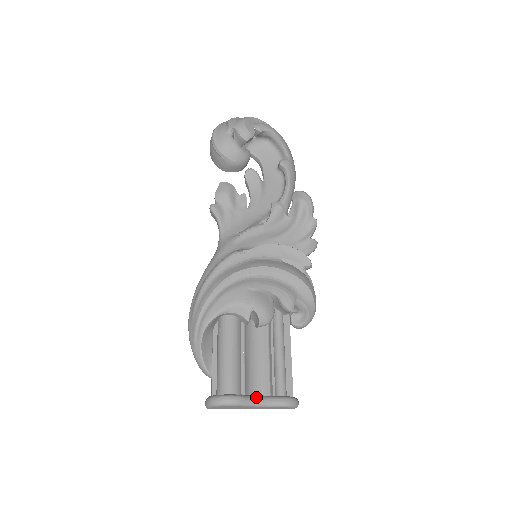
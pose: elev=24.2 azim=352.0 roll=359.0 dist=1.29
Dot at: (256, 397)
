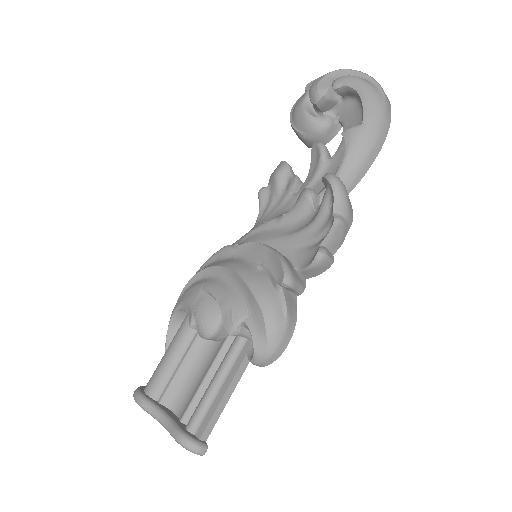
Dot at: (160, 411)
